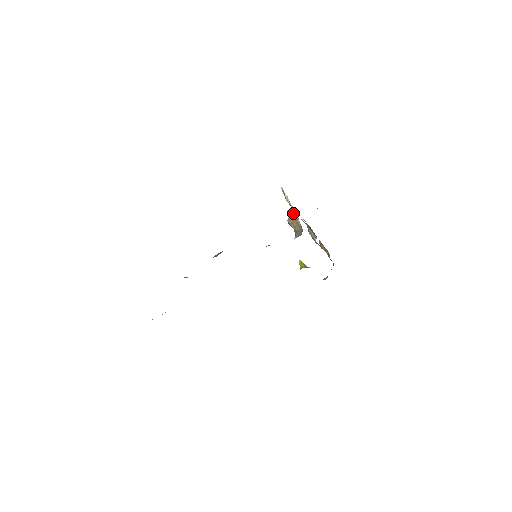
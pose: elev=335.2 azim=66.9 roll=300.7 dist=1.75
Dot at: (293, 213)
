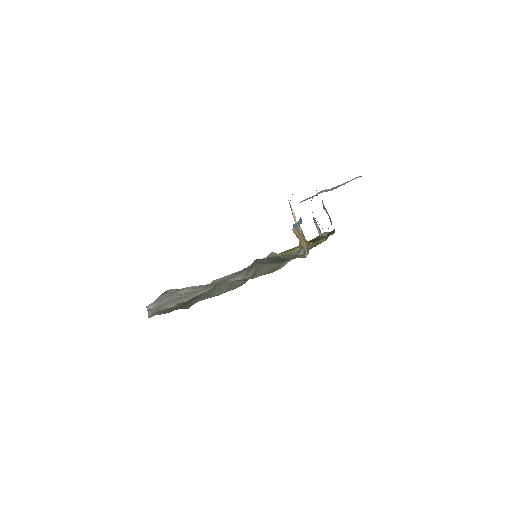
Dot at: (300, 227)
